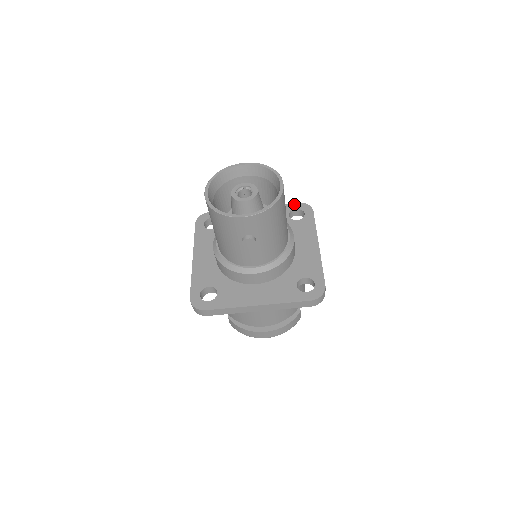
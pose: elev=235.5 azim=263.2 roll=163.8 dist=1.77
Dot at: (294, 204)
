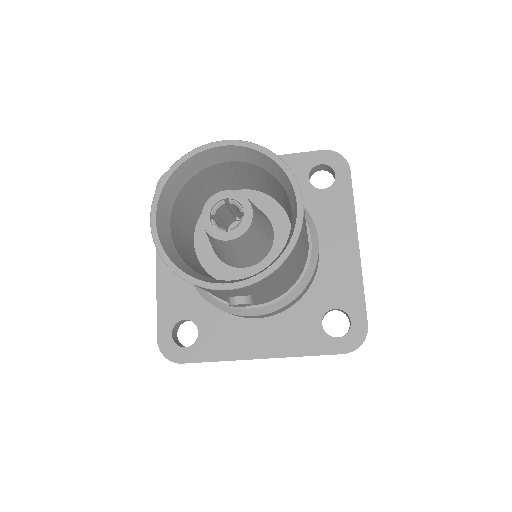
Dot at: (317, 153)
